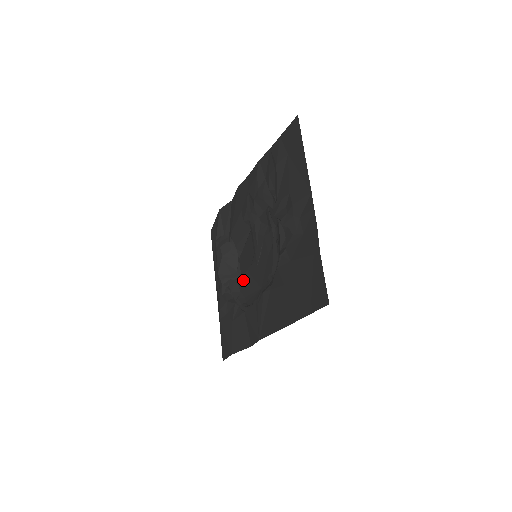
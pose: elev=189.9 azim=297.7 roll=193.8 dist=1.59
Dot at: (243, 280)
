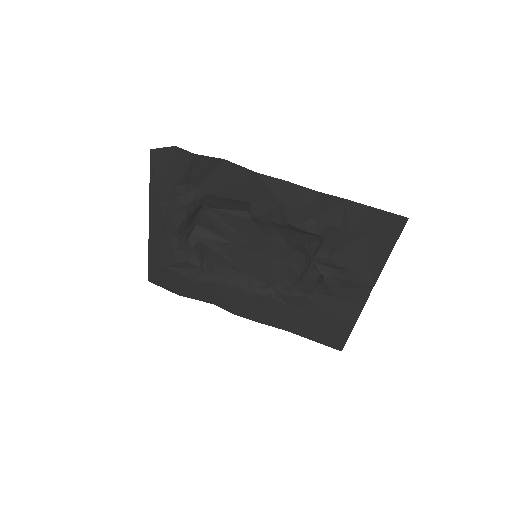
Dot at: (216, 250)
